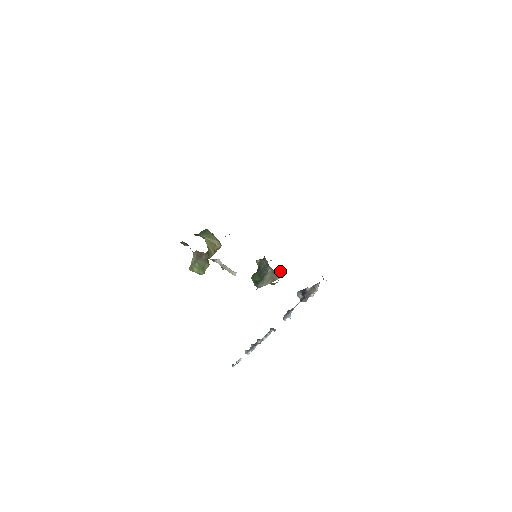
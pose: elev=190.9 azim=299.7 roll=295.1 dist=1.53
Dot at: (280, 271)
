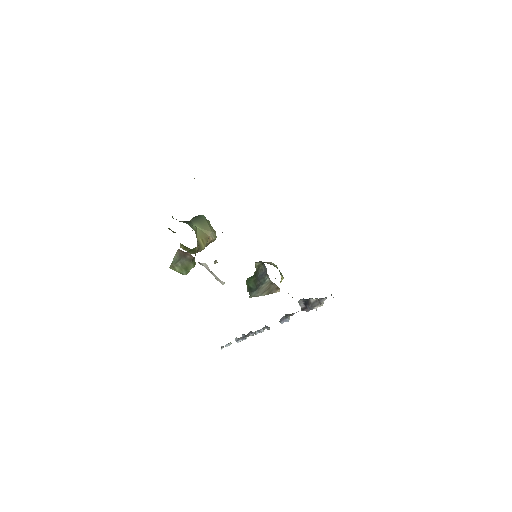
Dot at: (281, 278)
